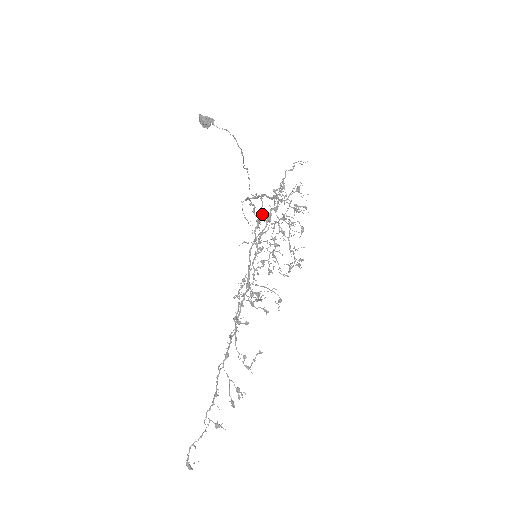
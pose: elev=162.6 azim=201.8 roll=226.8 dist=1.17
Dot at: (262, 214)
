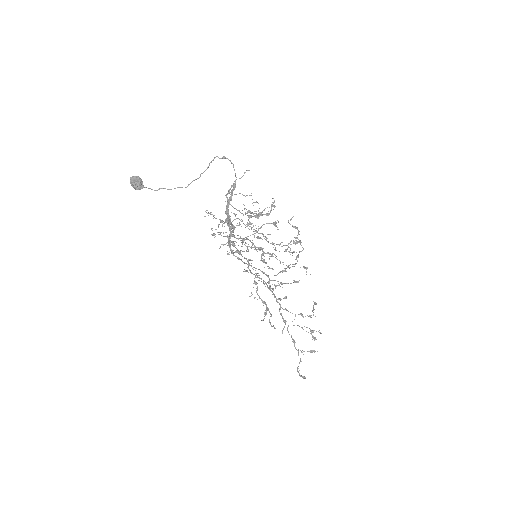
Dot at: occluded
